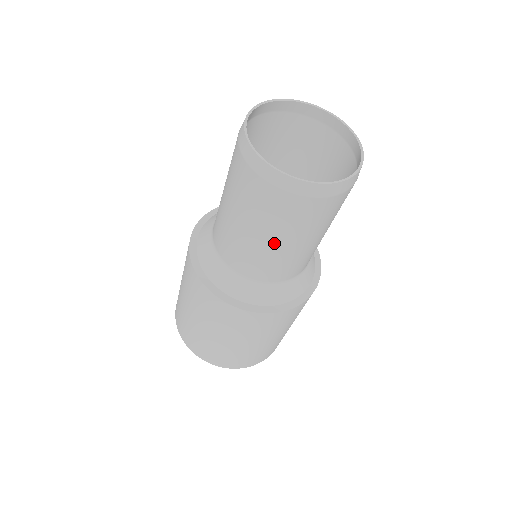
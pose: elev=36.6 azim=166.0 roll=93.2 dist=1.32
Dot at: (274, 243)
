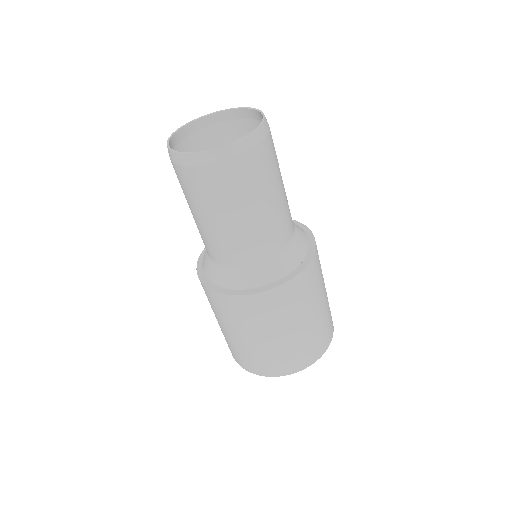
Dot at: (271, 201)
